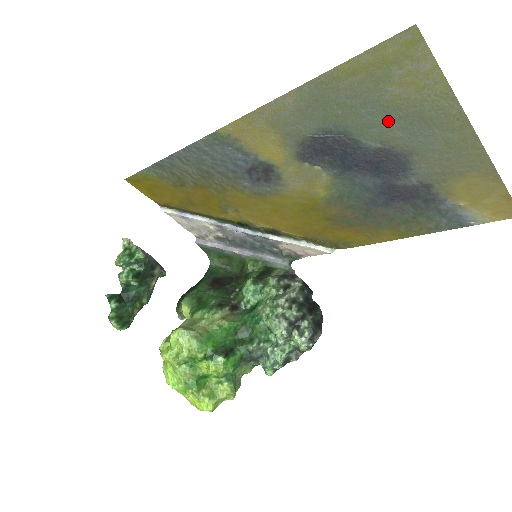
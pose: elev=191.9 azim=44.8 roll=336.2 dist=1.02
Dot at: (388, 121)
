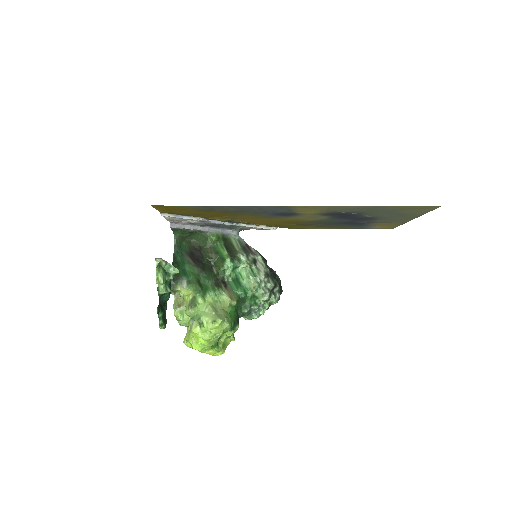
Dot at: (387, 214)
